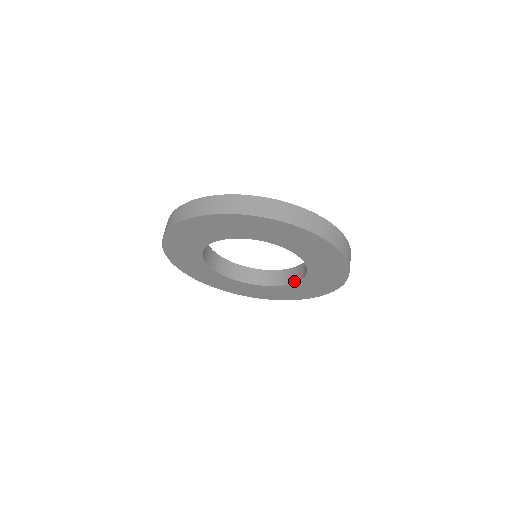
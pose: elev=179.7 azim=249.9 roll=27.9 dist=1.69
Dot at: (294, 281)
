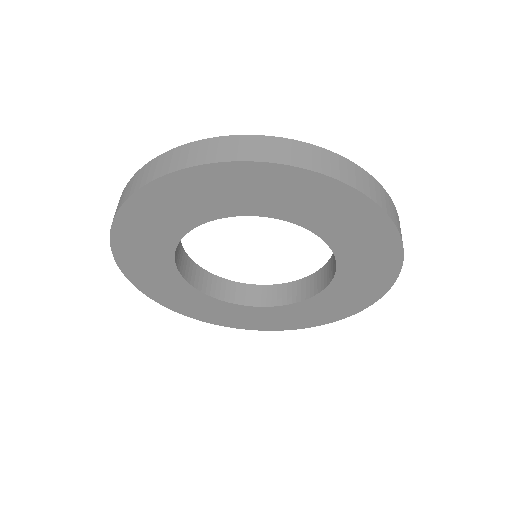
Dot at: (334, 255)
